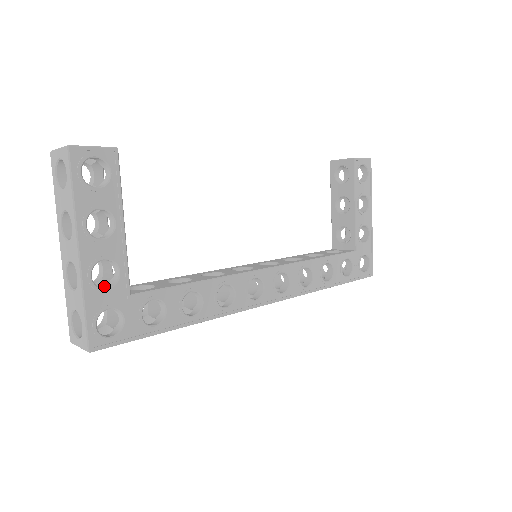
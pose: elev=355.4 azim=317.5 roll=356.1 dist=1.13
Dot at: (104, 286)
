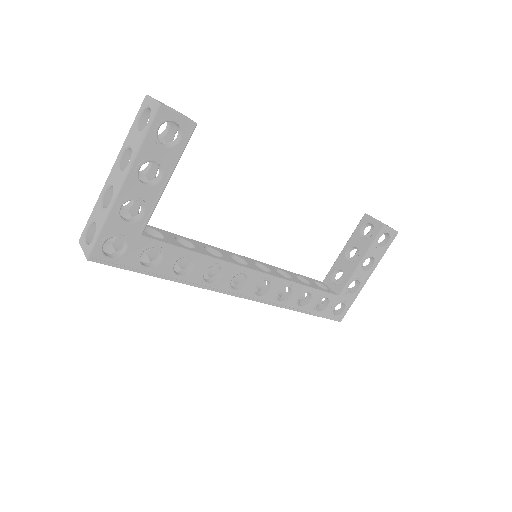
Dot at: occluded
